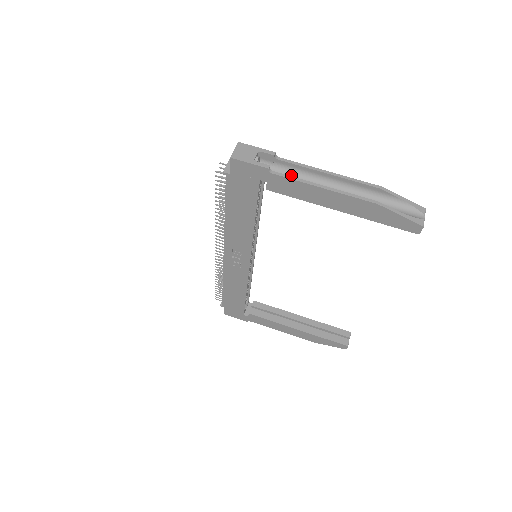
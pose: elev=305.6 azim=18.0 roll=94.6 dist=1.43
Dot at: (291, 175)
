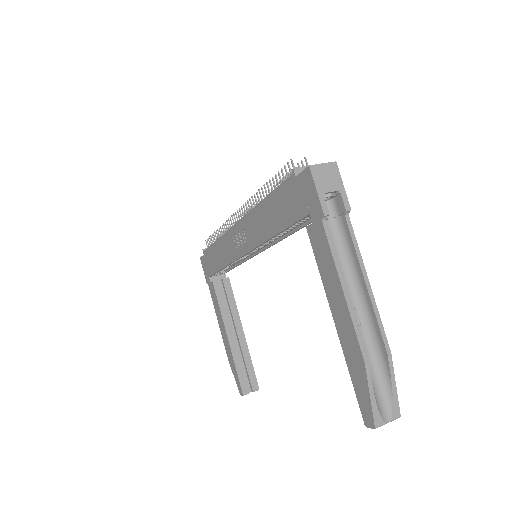
Dot at: (339, 244)
